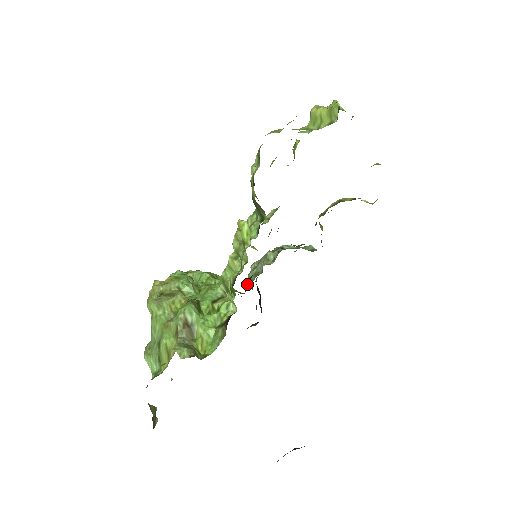
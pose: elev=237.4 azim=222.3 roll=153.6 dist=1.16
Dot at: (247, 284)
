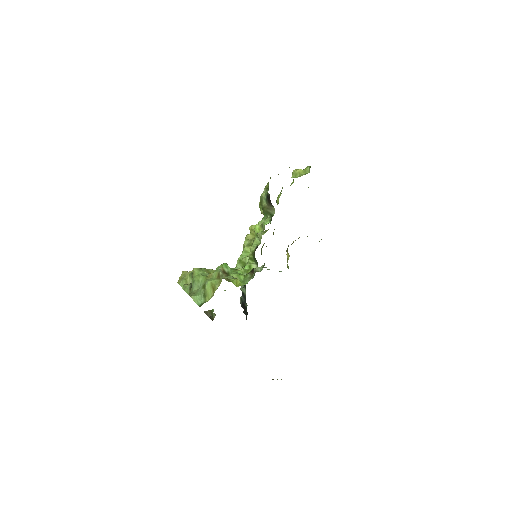
Dot at: occluded
